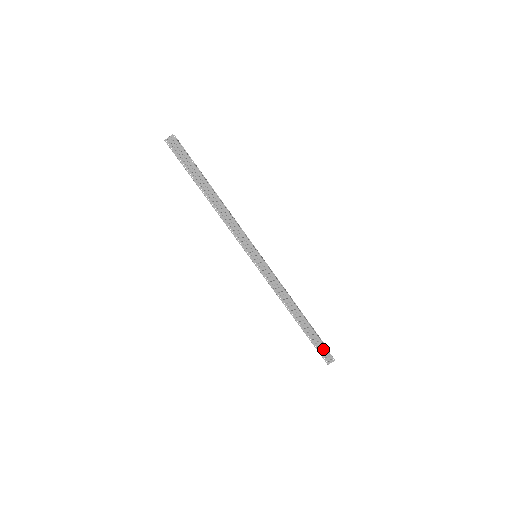
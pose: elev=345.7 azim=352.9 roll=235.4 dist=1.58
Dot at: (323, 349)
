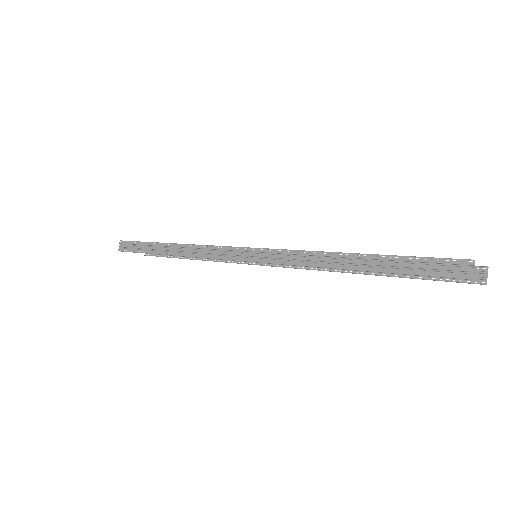
Dot at: (433, 265)
